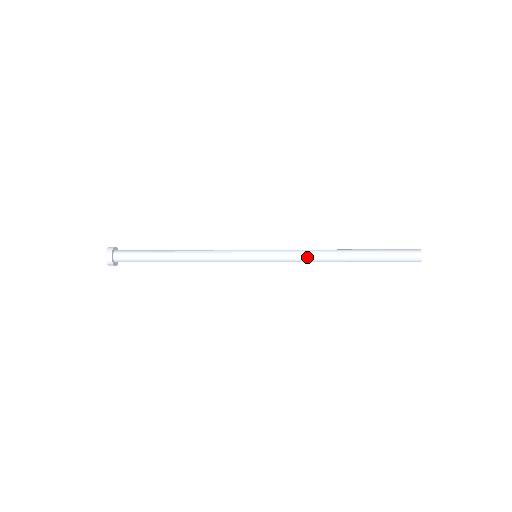
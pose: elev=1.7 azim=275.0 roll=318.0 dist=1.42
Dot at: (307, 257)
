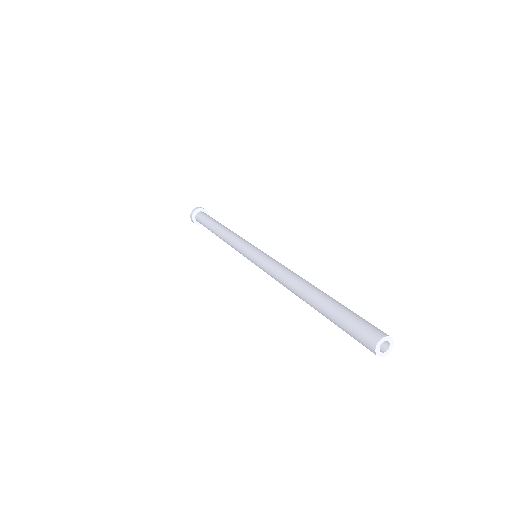
Dot at: (278, 278)
